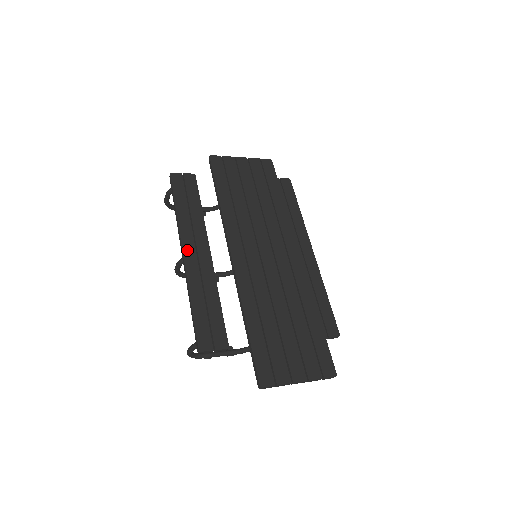
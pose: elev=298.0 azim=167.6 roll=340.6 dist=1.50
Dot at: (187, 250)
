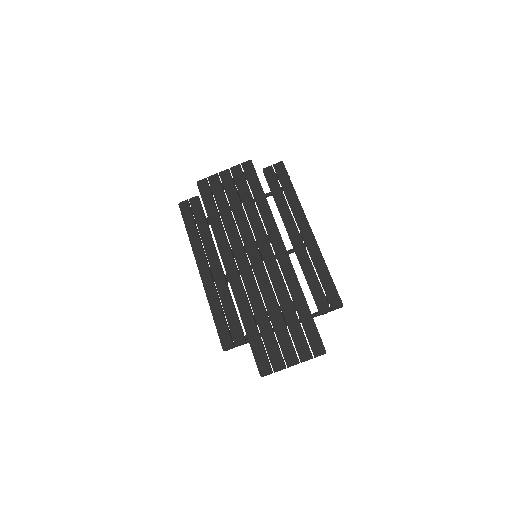
Dot at: (202, 269)
